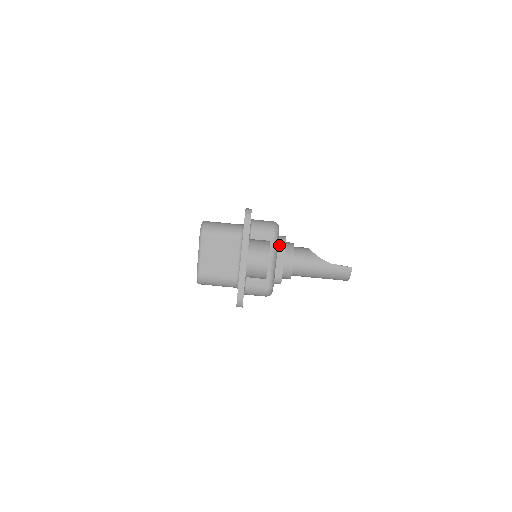
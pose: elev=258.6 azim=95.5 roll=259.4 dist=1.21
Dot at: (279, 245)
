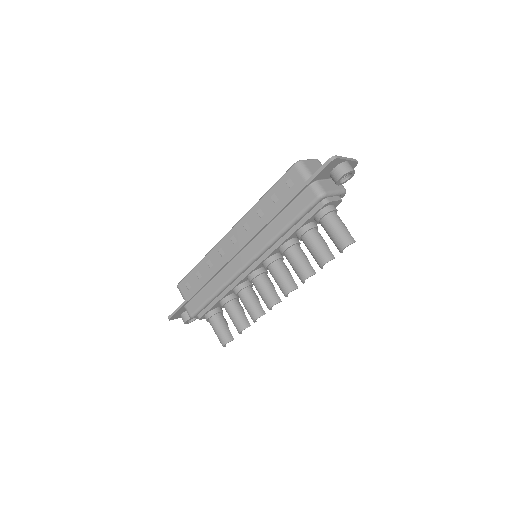
Dot at: occluded
